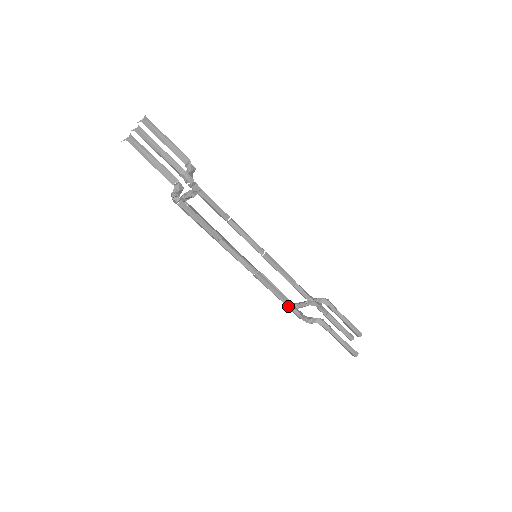
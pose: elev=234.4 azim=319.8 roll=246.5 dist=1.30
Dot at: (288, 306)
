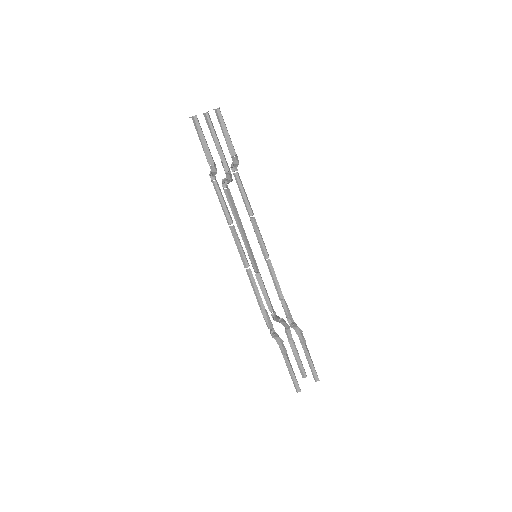
Dot at: (262, 311)
